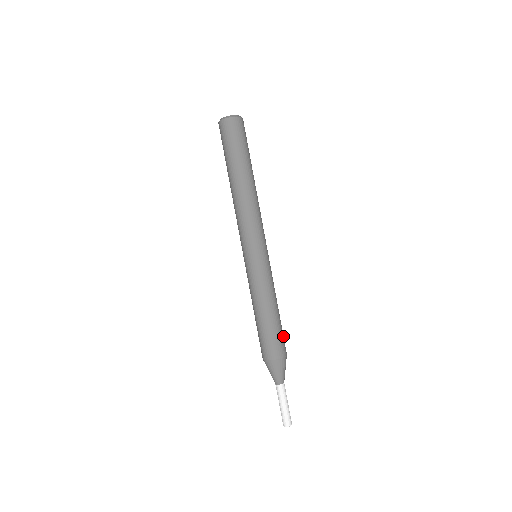
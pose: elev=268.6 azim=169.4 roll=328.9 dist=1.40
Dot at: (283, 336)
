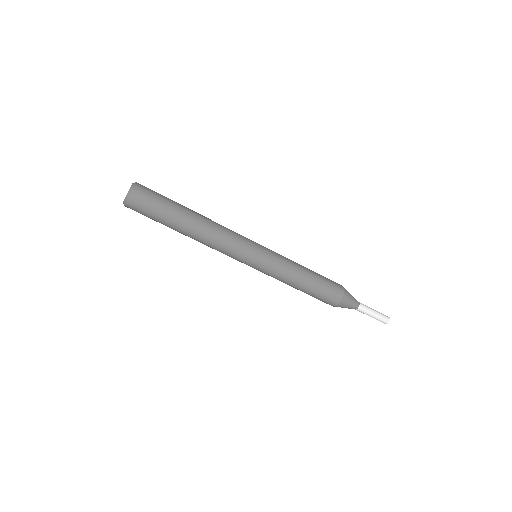
Dot at: (329, 283)
